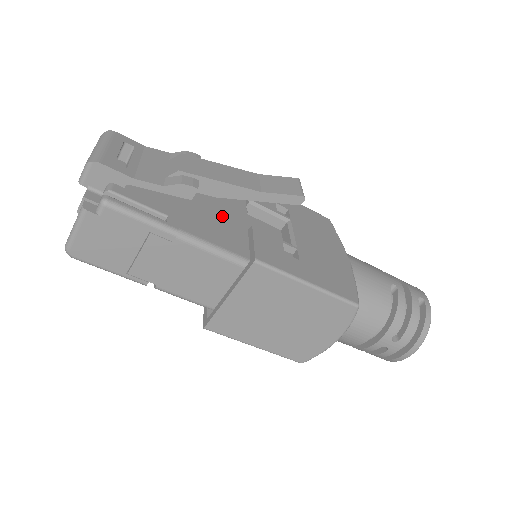
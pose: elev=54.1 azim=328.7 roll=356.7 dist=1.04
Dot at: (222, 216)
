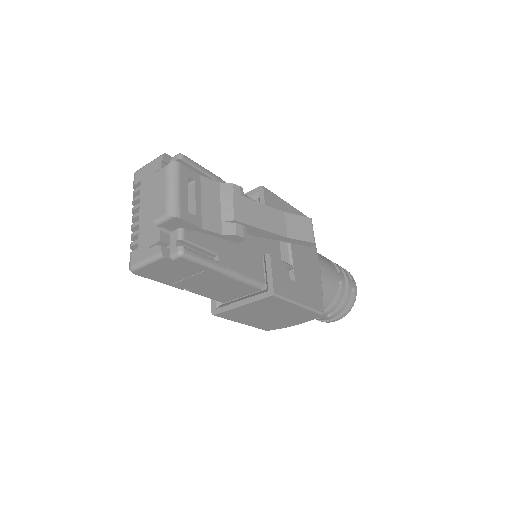
Dot at: (247, 238)
